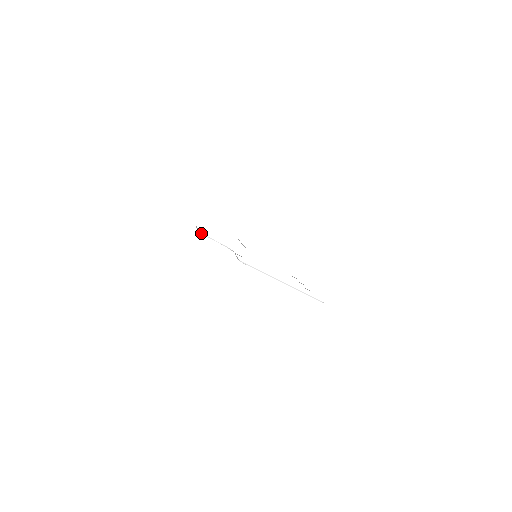
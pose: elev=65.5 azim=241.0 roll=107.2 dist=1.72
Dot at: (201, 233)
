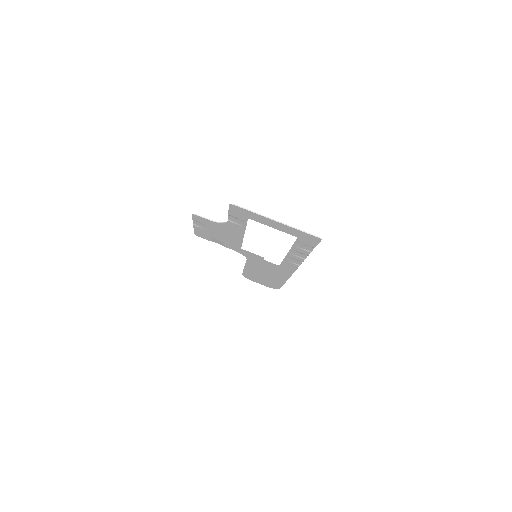
Dot at: (196, 214)
